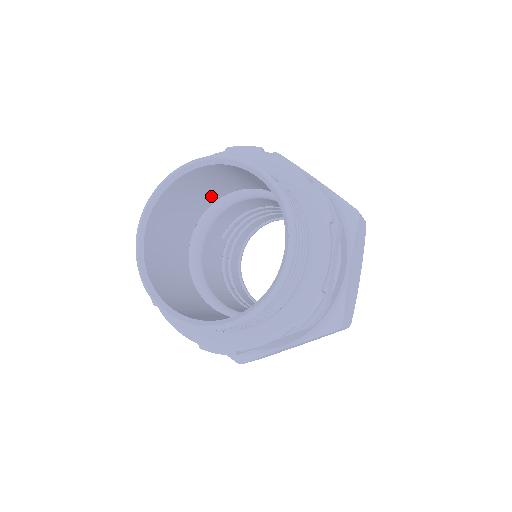
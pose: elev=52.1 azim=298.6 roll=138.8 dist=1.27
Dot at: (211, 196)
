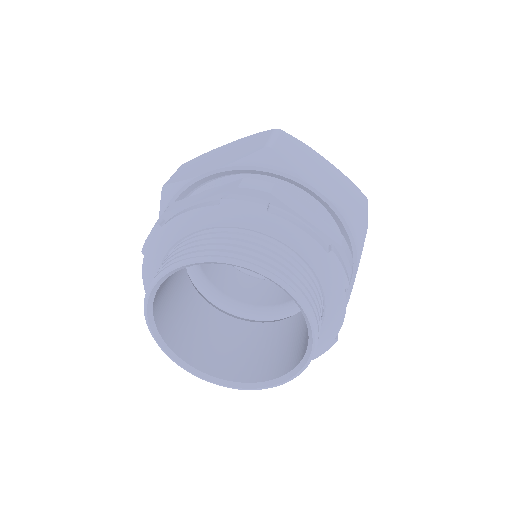
Dot at: occluded
